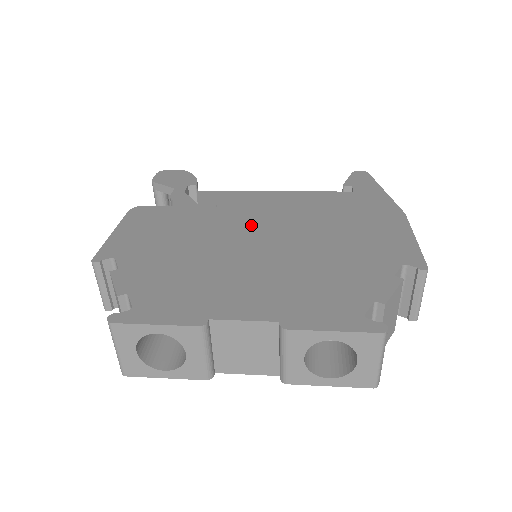
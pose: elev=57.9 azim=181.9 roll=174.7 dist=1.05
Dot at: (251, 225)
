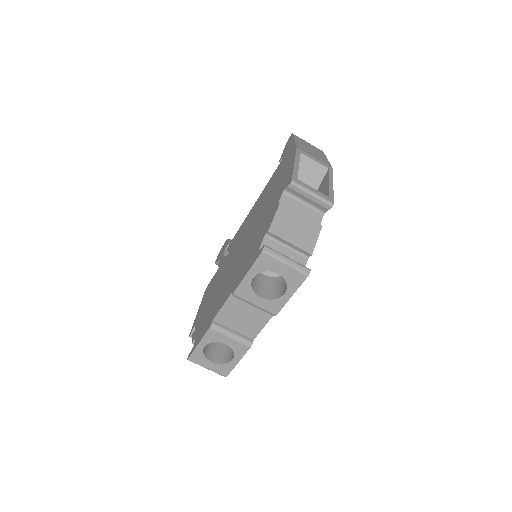
Dot at: (238, 244)
